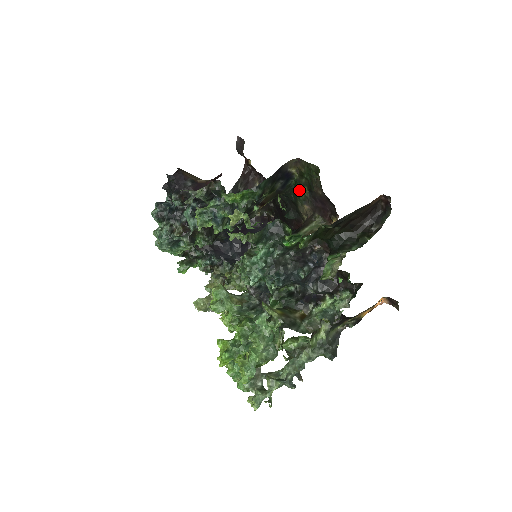
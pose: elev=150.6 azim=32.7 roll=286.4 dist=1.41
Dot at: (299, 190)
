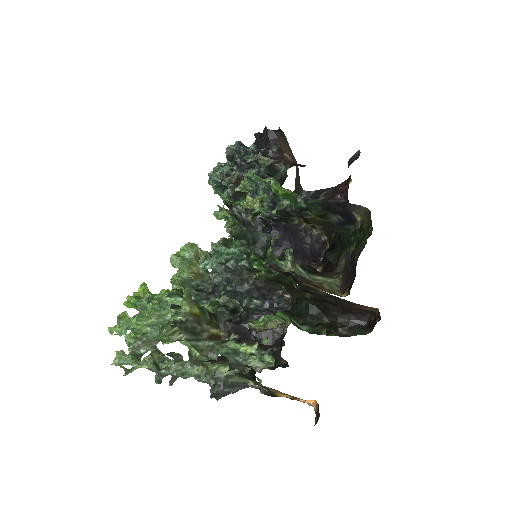
Dot at: (351, 241)
